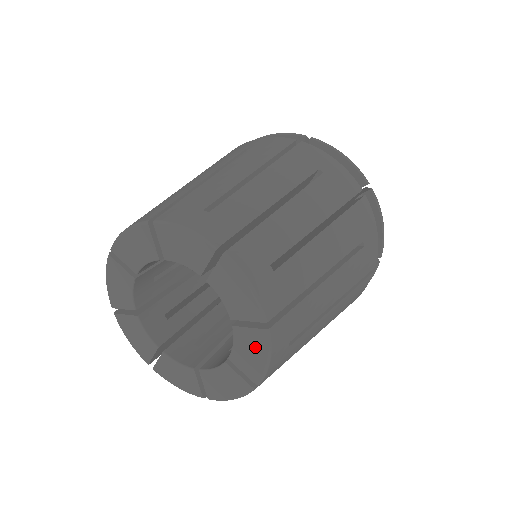
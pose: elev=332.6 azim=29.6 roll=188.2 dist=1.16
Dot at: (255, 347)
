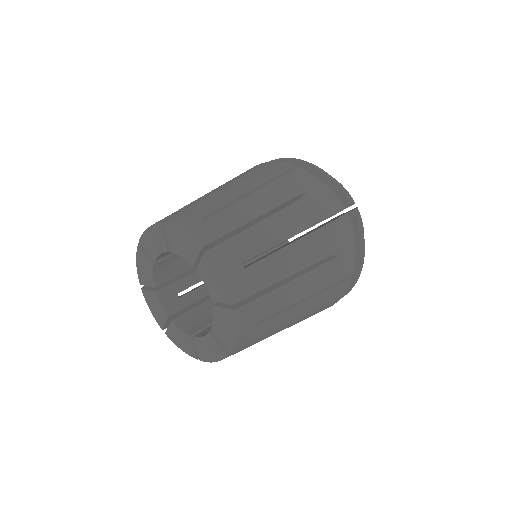
Dot at: (214, 351)
